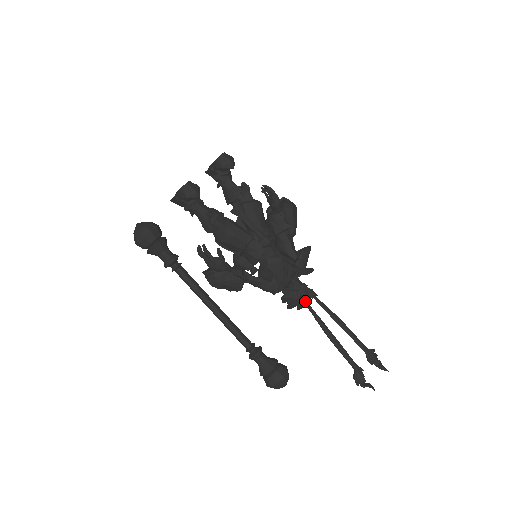
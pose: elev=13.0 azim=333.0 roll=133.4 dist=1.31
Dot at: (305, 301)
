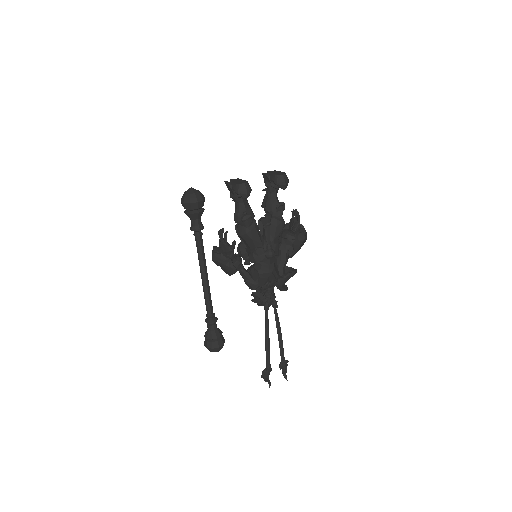
Dot at: (267, 307)
